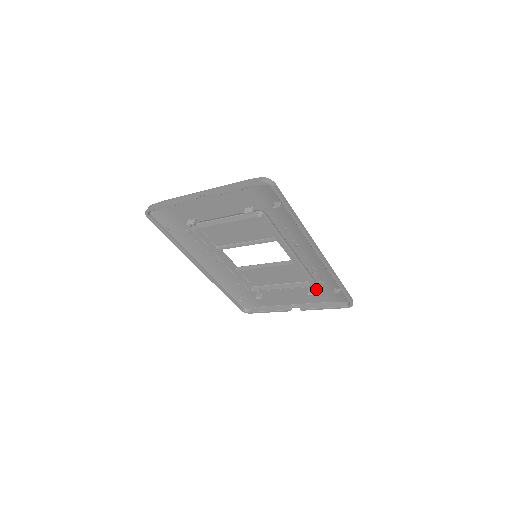
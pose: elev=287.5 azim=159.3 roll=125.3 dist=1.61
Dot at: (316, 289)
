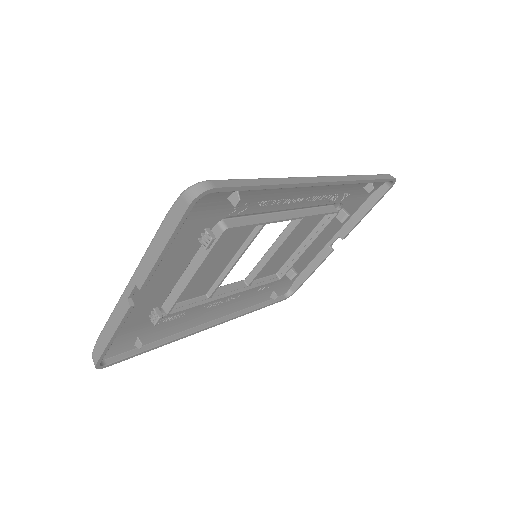
Dot at: (343, 208)
